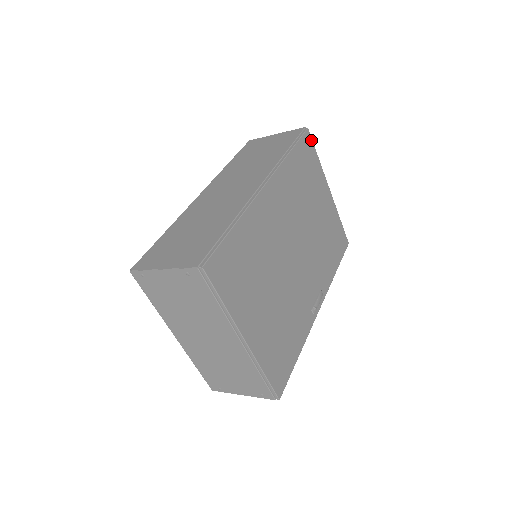
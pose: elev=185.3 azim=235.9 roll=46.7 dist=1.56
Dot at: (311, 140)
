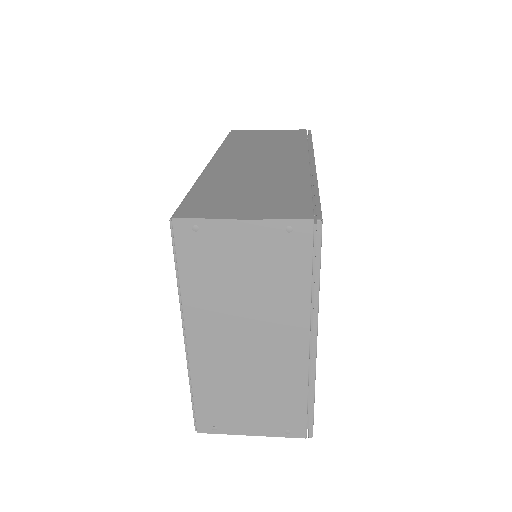
Dot at: occluded
